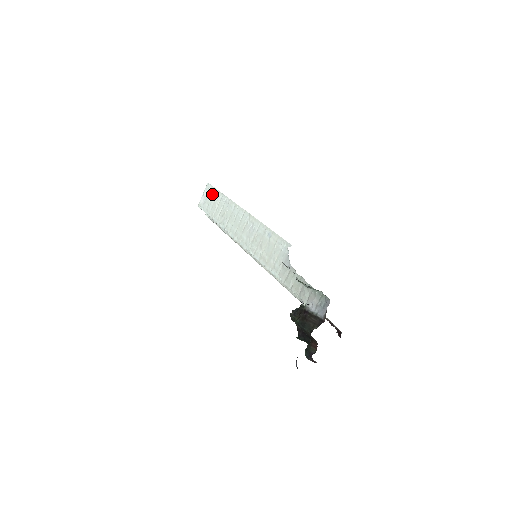
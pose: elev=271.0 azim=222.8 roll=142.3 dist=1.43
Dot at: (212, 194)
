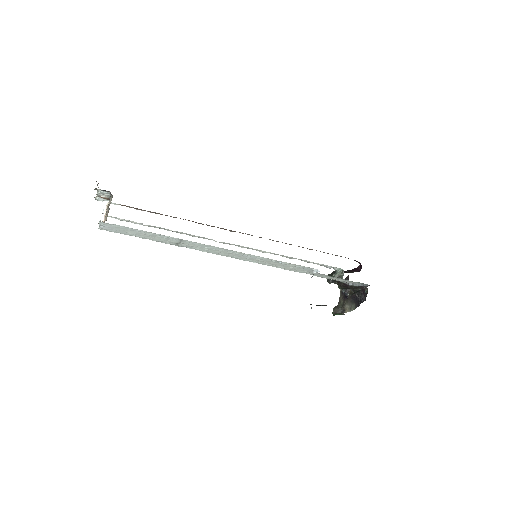
Dot at: (128, 230)
